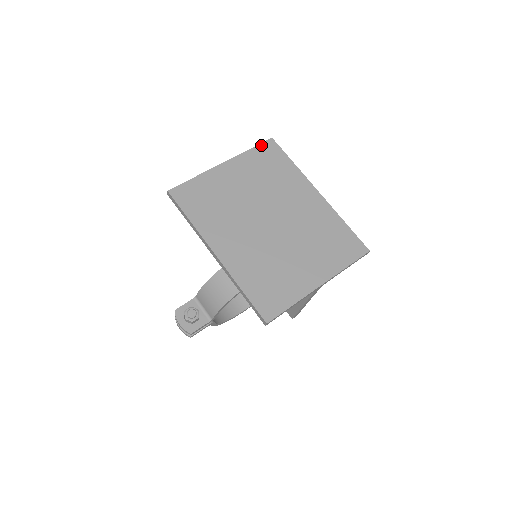
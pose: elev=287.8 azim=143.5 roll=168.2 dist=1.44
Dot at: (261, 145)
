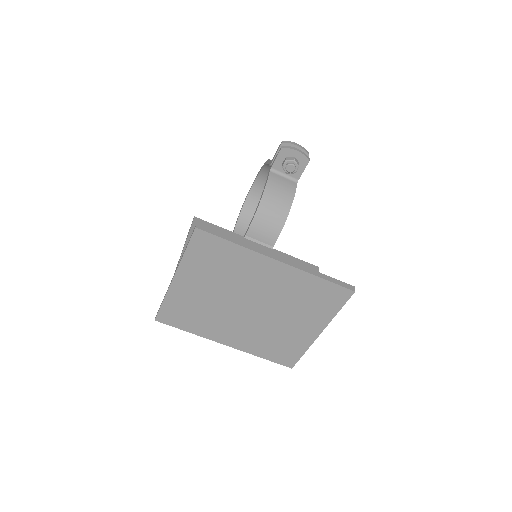
Dot at: (191, 242)
